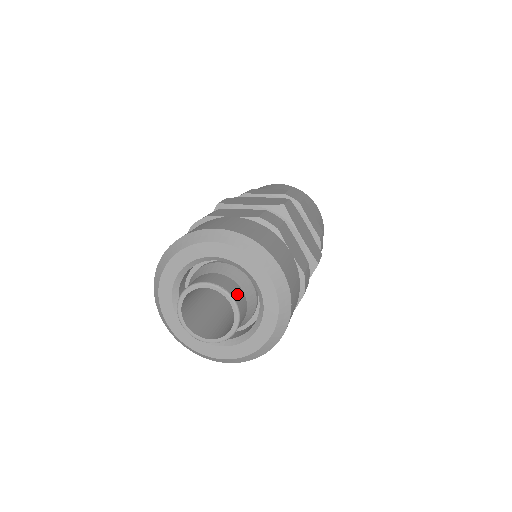
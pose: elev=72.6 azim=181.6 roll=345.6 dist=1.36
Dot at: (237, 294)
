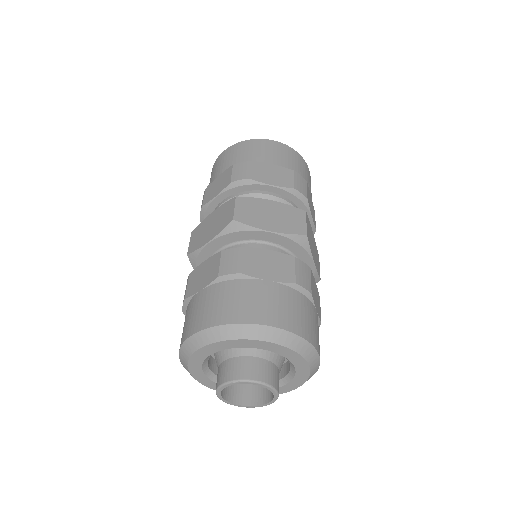
Dot at: (278, 381)
